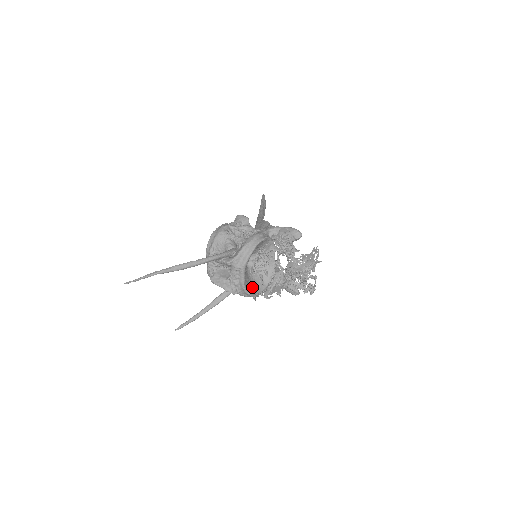
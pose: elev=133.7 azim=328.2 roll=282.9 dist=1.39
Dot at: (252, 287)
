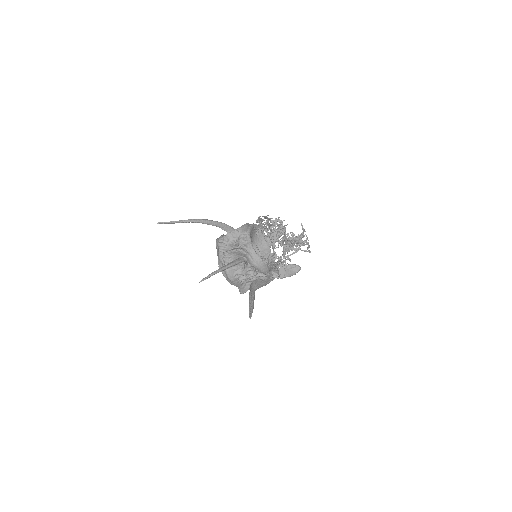
Dot at: occluded
